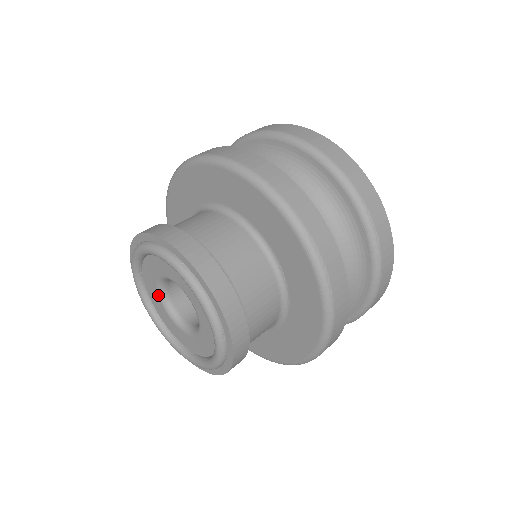
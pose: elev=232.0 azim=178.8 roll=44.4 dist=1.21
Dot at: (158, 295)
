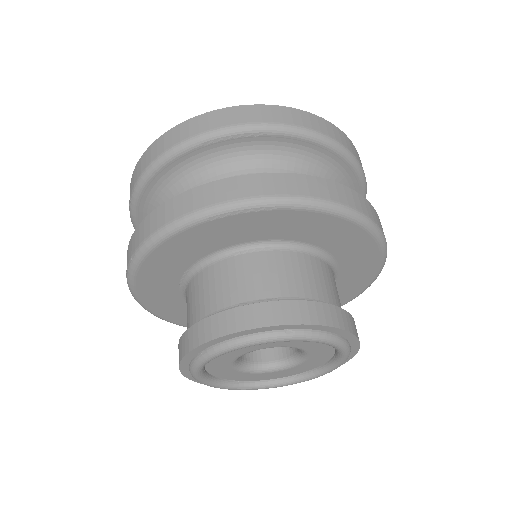
Dot at: (240, 356)
